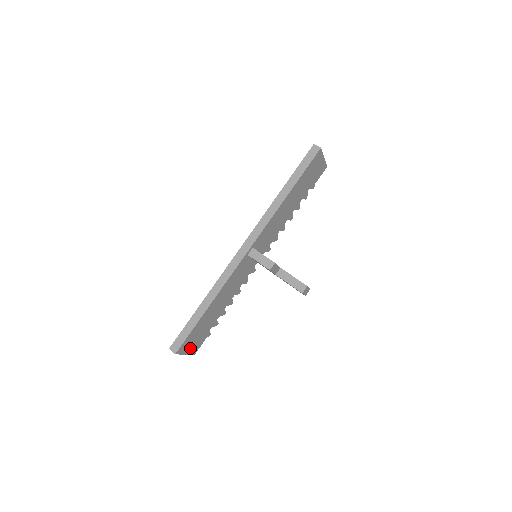
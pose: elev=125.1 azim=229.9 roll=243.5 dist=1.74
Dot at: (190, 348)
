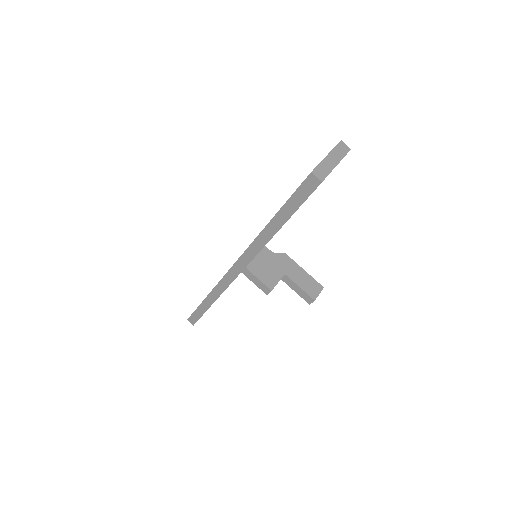
Dot at: occluded
